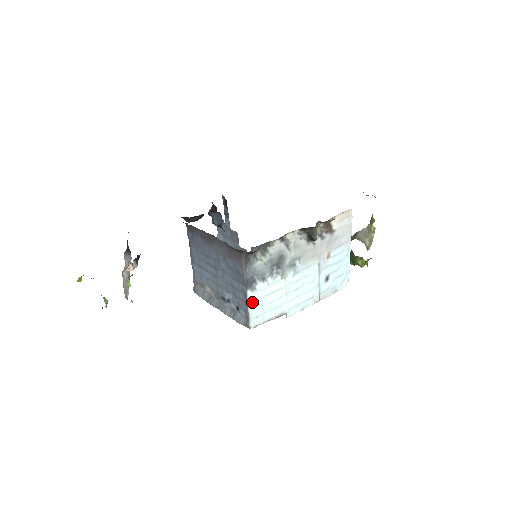
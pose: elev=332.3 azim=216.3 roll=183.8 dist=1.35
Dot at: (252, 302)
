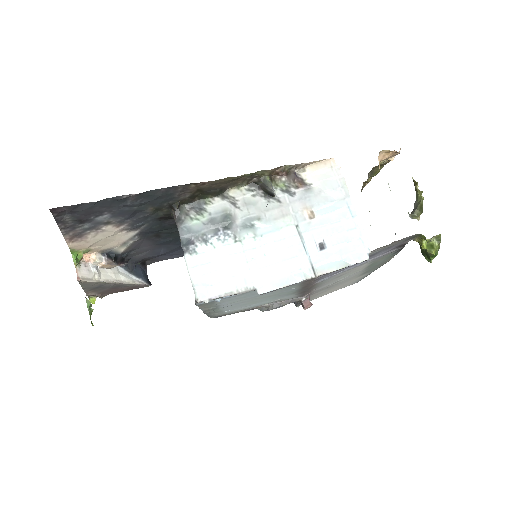
Dot at: (194, 268)
